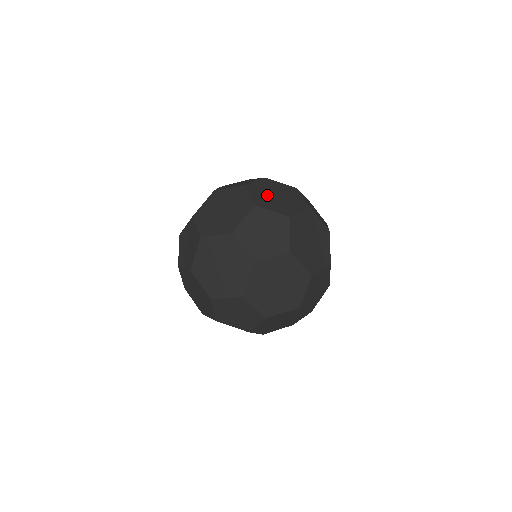
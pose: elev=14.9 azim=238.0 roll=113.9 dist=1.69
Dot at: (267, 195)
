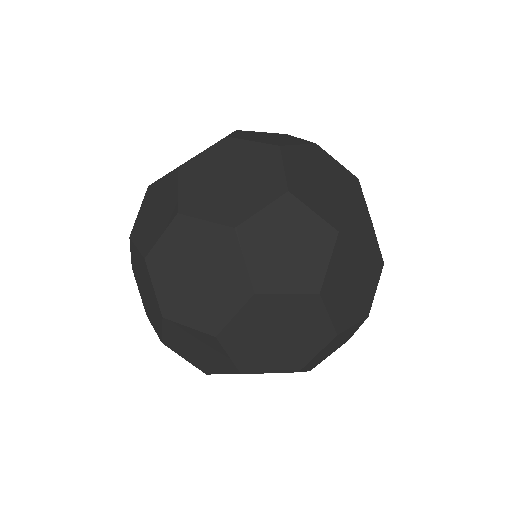
Dot at: occluded
